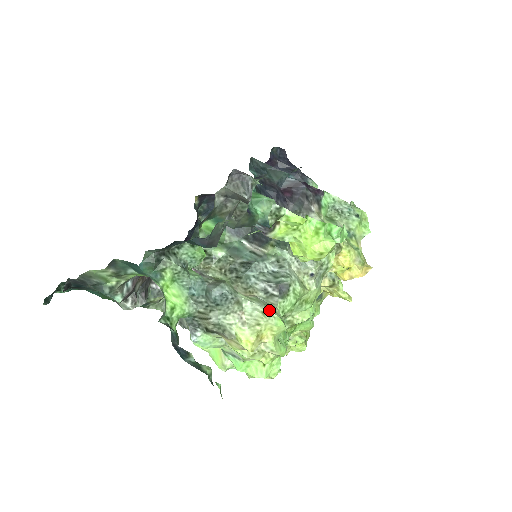
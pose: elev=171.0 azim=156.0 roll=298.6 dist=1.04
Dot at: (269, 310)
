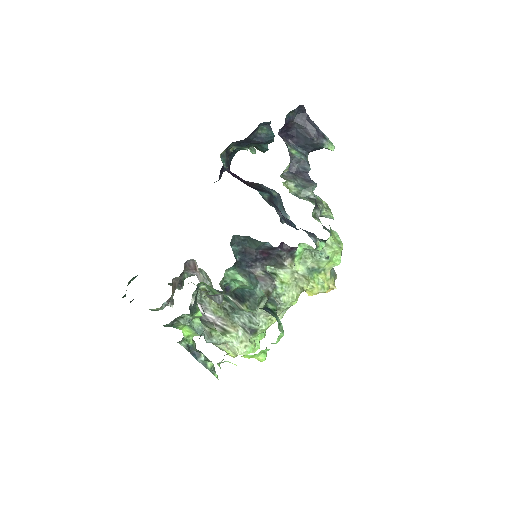
Dot at: (242, 346)
